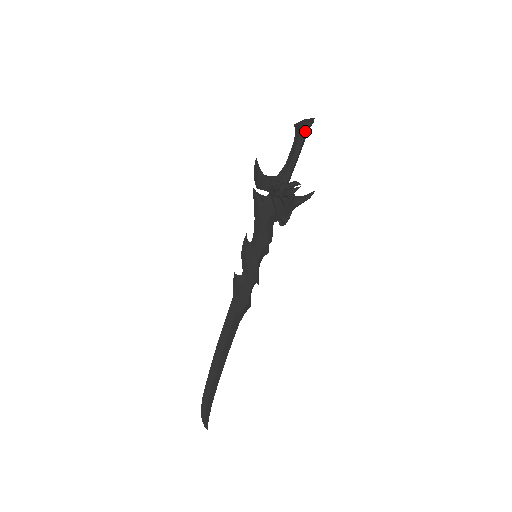
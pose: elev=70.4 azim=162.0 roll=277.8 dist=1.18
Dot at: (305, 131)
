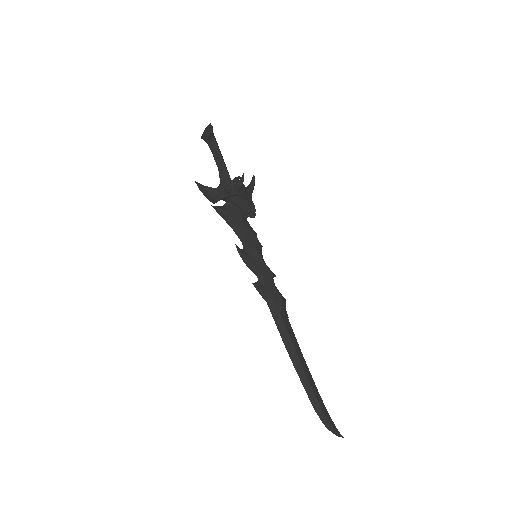
Dot at: (212, 136)
